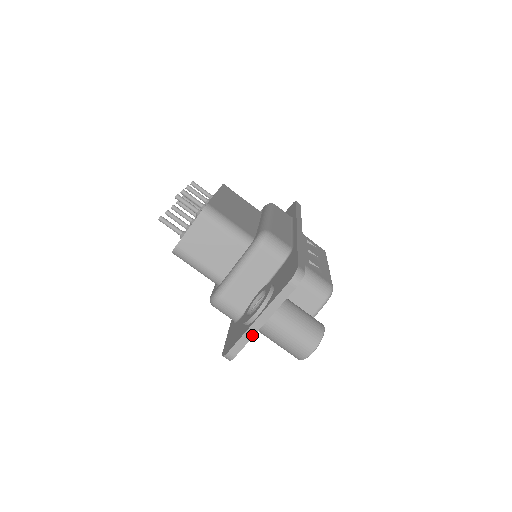
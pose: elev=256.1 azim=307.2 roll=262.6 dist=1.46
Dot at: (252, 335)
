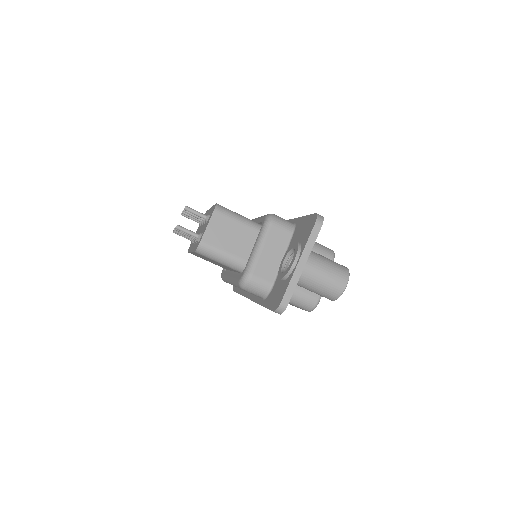
Dot at: (297, 279)
